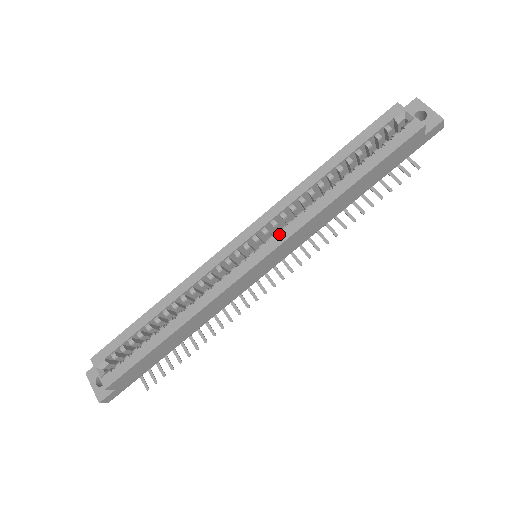
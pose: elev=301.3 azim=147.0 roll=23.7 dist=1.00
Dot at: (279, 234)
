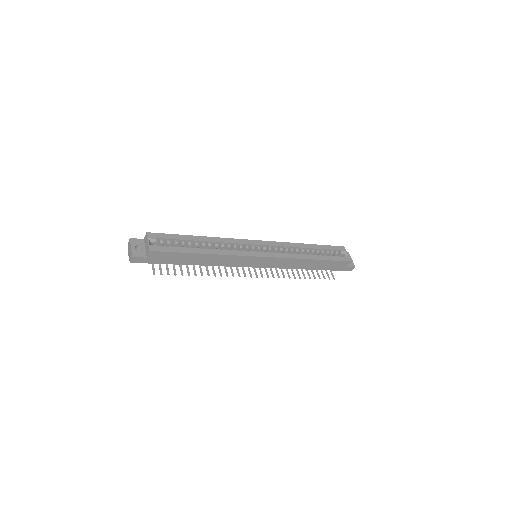
Dot at: (277, 253)
